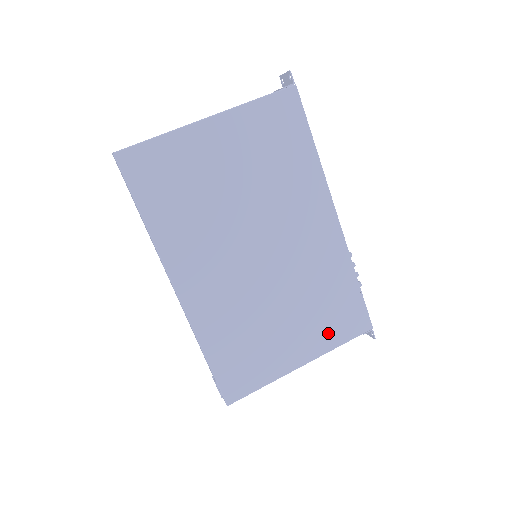
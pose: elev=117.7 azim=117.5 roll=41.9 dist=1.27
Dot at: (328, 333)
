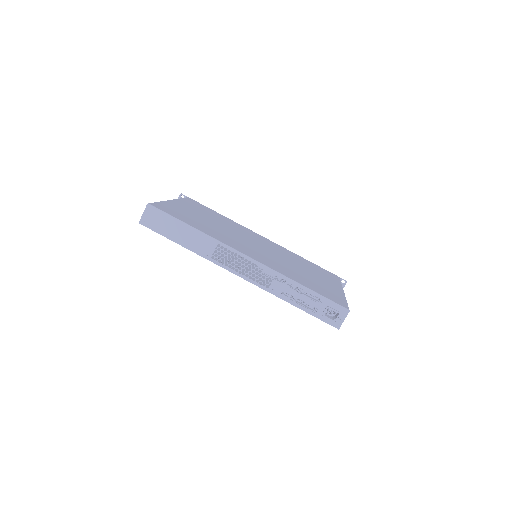
Dot at: (329, 278)
